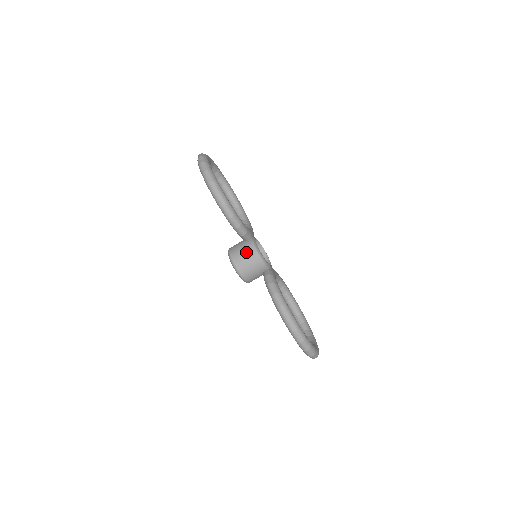
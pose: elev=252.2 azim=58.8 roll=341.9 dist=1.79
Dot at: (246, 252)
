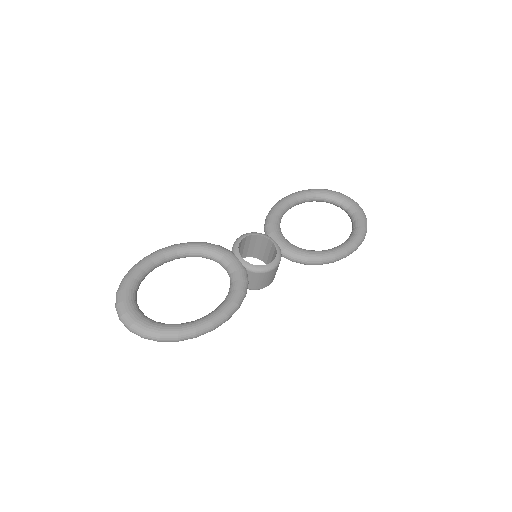
Dot at: (262, 279)
